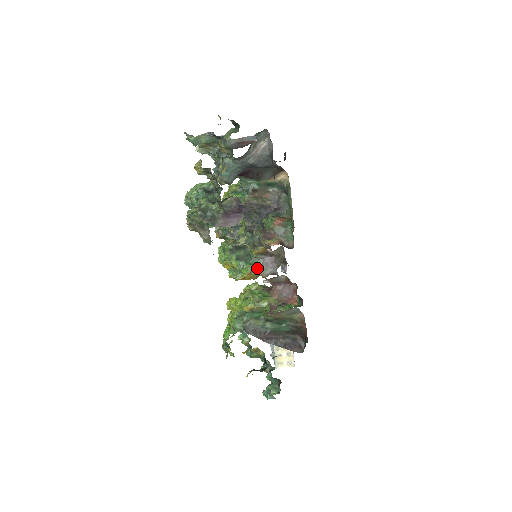
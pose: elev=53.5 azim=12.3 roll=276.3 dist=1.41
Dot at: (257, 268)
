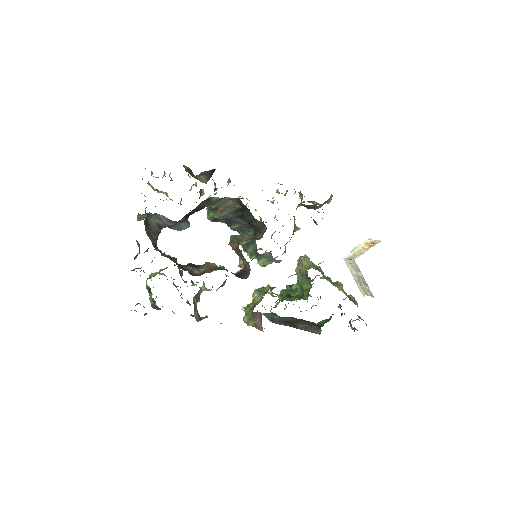
Dot at: (266, 261)
